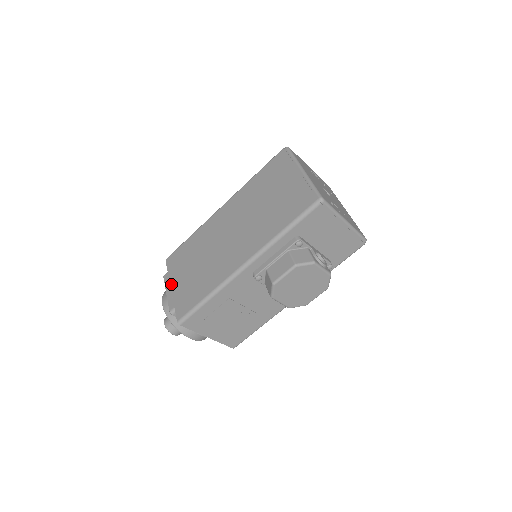
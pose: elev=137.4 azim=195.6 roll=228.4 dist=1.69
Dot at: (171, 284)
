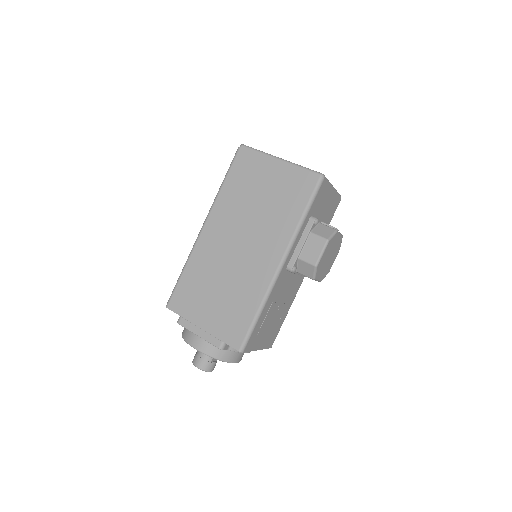
Dot at: (198, 325)
